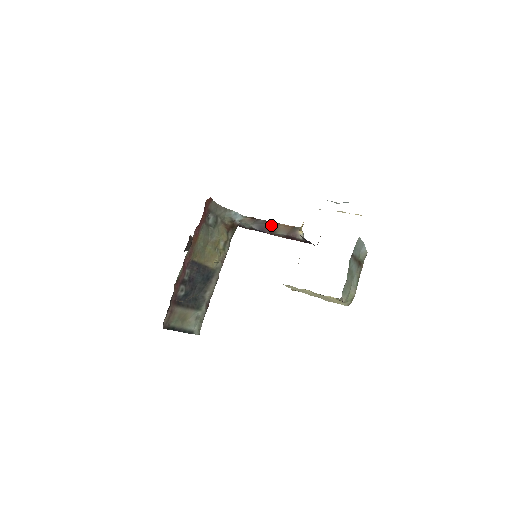
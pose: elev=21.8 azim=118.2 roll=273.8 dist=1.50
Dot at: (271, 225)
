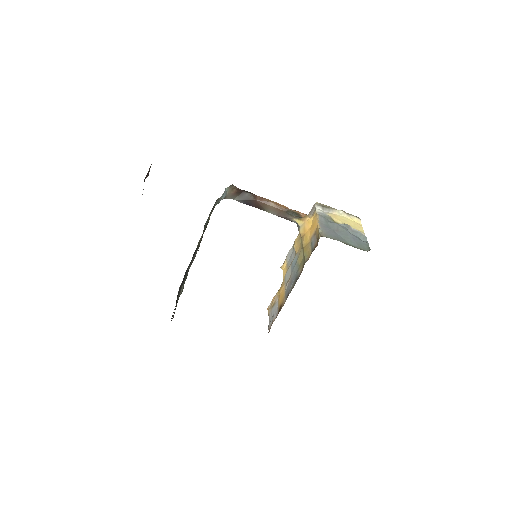
Dot at: (259, 202)
